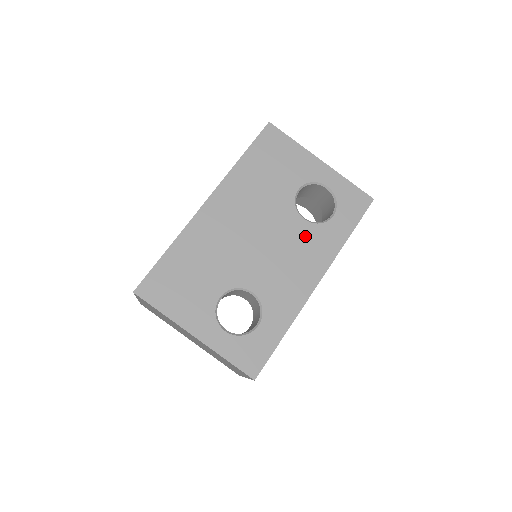
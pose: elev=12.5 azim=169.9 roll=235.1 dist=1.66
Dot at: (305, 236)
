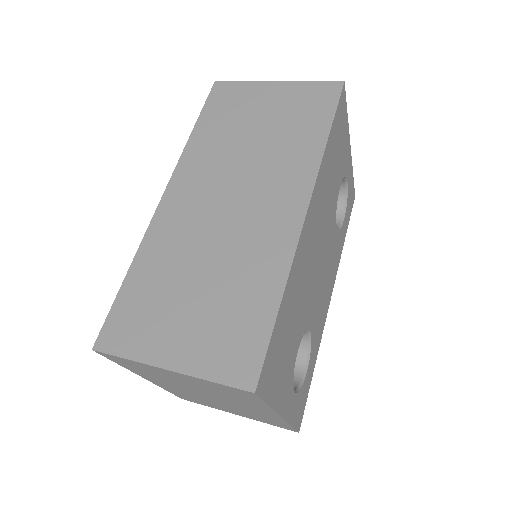
Dot at: (334, 247)
